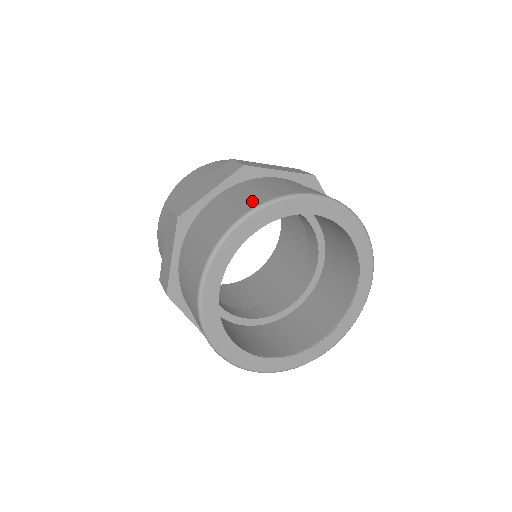
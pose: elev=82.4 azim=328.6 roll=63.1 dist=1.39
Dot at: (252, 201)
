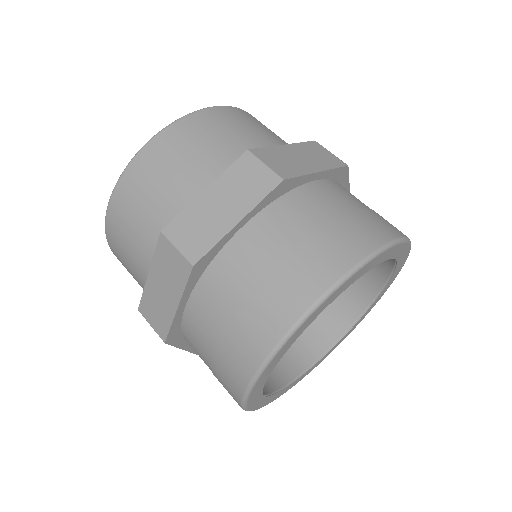
Dot at: (323, 266)
